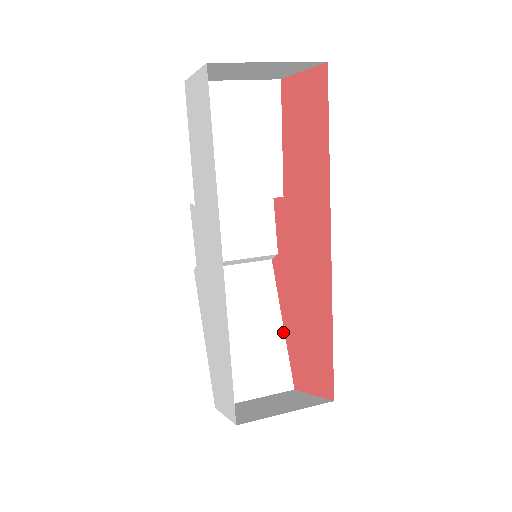
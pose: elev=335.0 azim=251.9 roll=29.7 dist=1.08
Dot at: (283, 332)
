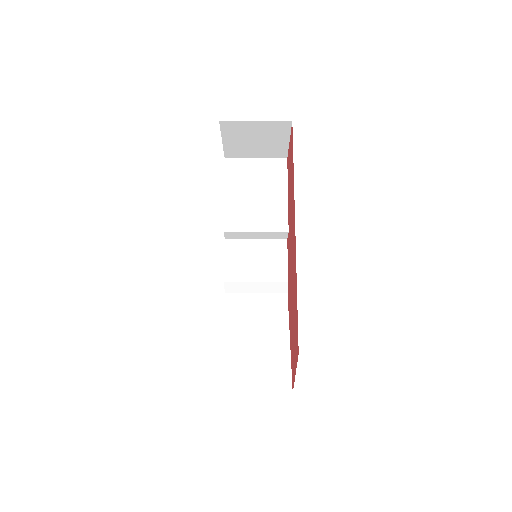
Dot at: (289, 346)
